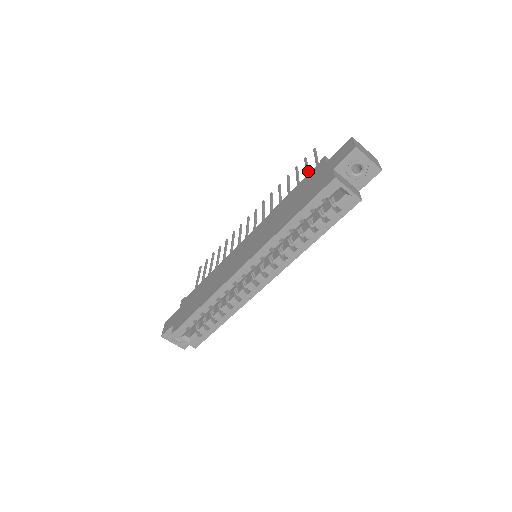
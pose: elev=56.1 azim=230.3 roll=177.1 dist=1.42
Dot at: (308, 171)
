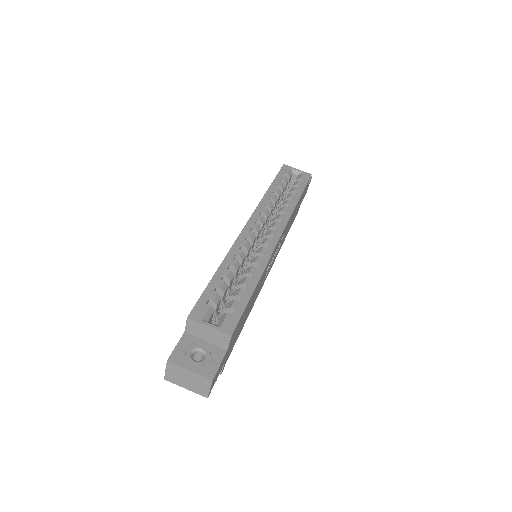
Dot at: occluded
